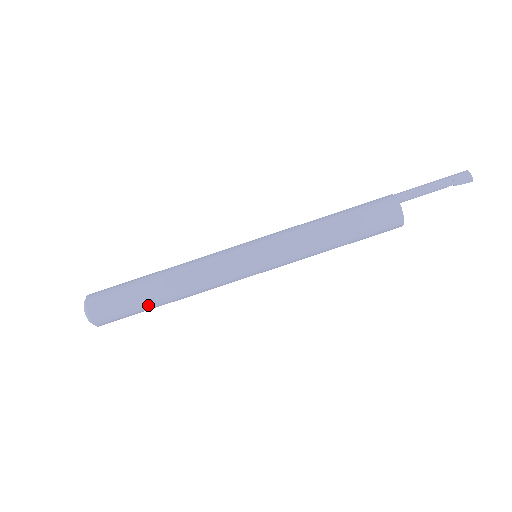
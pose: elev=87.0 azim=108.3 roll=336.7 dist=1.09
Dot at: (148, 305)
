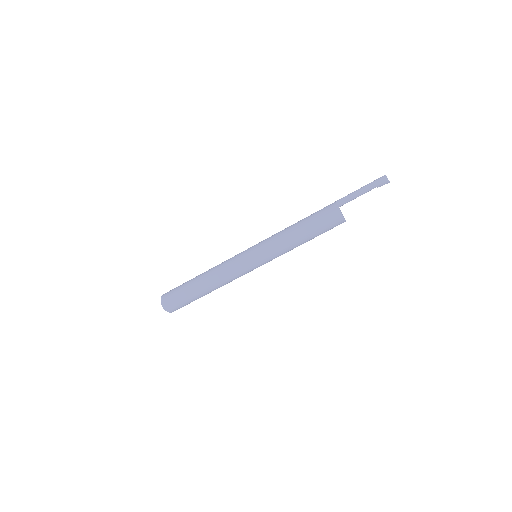
Dot at: (198, 297)
